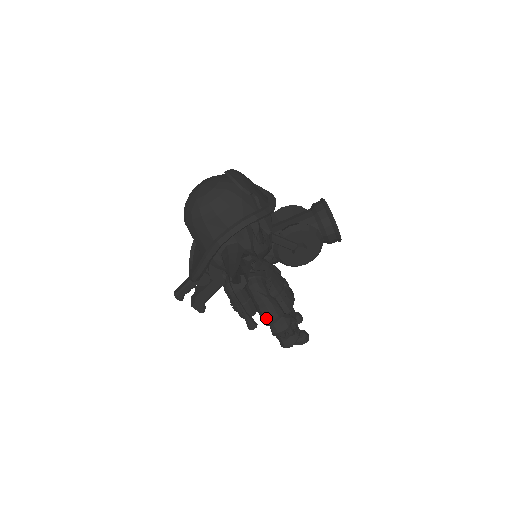
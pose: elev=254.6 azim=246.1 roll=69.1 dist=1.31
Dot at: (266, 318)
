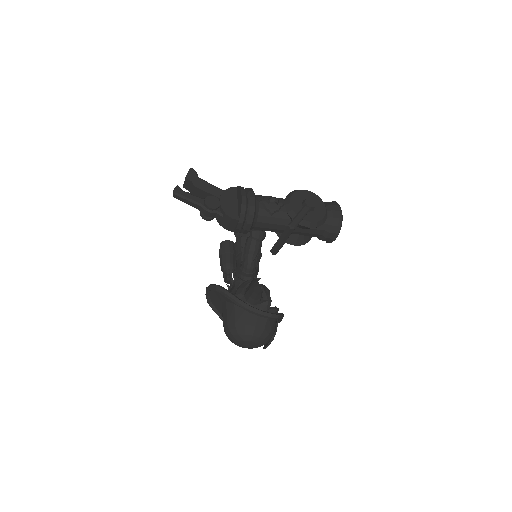
Dot at: occluded
